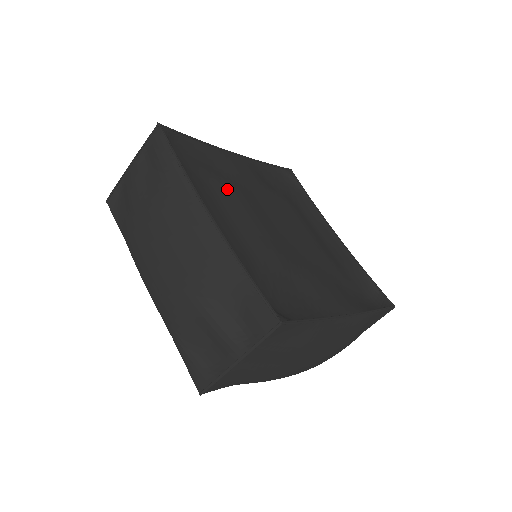
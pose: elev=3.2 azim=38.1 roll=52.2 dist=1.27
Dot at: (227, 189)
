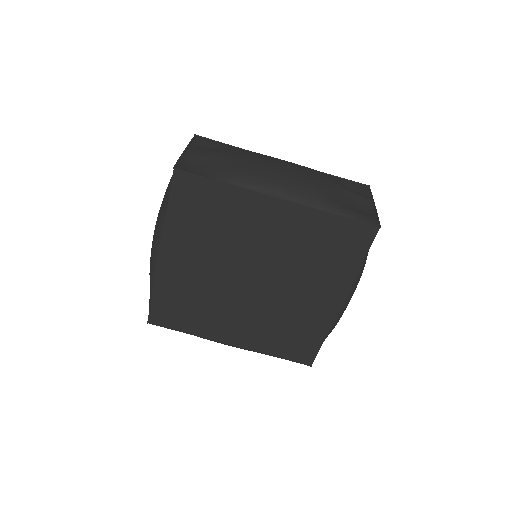
Dot at: occluded
